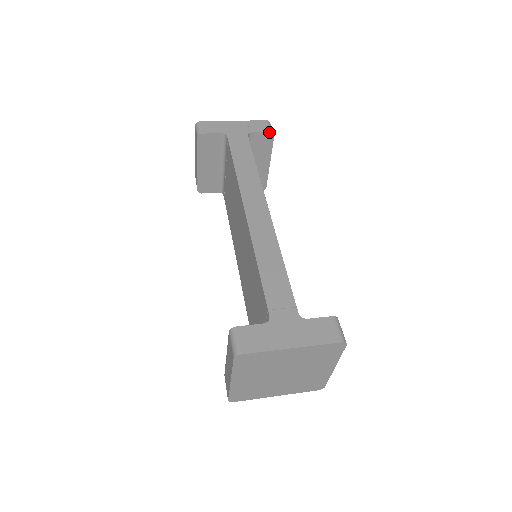
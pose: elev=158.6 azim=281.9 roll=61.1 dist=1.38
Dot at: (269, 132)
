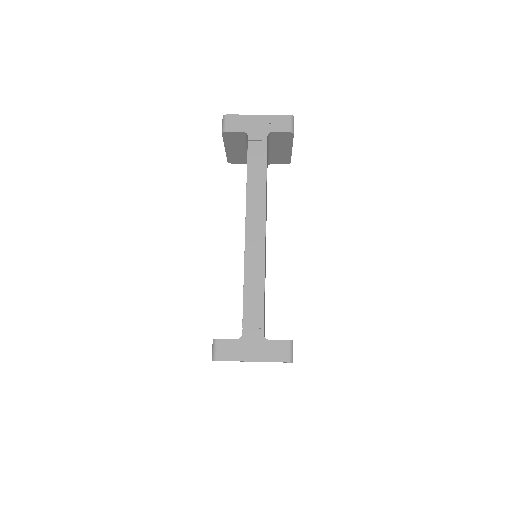
Dot at: (289, 132)
